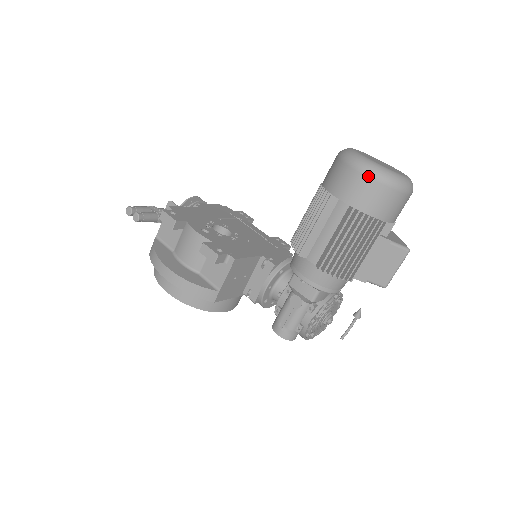
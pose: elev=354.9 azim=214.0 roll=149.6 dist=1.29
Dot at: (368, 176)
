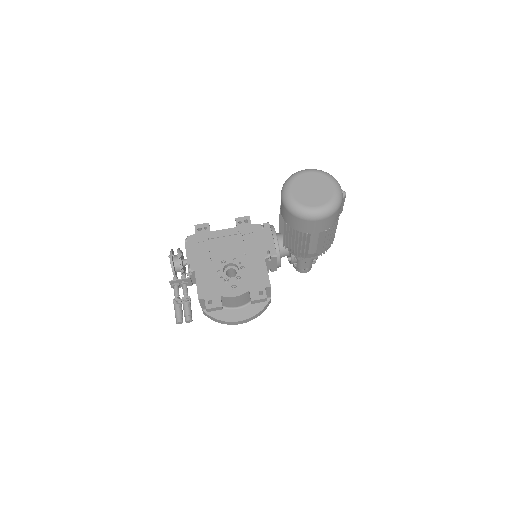
Dot at: (326, 218)
